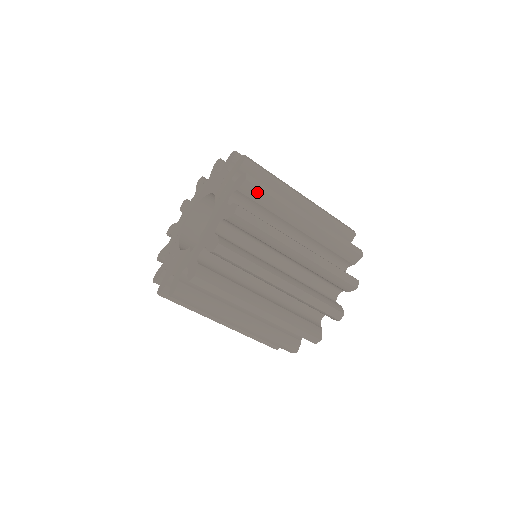
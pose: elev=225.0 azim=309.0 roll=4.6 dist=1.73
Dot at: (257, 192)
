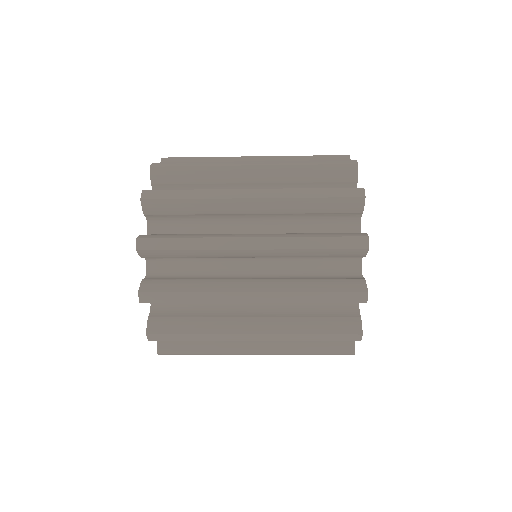
Dot at: (172, 172)
